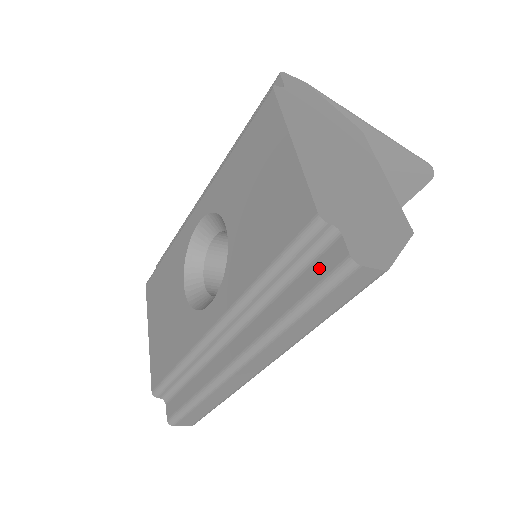
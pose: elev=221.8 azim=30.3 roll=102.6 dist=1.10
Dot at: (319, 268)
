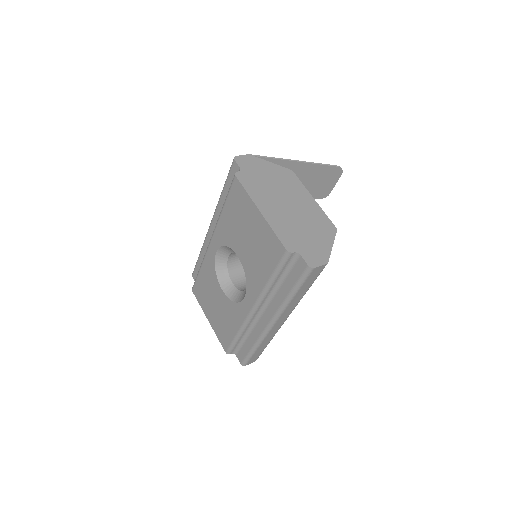
Dot at: (296, 272)
